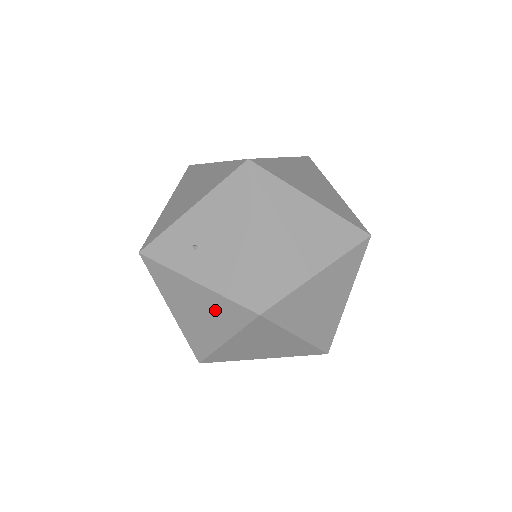
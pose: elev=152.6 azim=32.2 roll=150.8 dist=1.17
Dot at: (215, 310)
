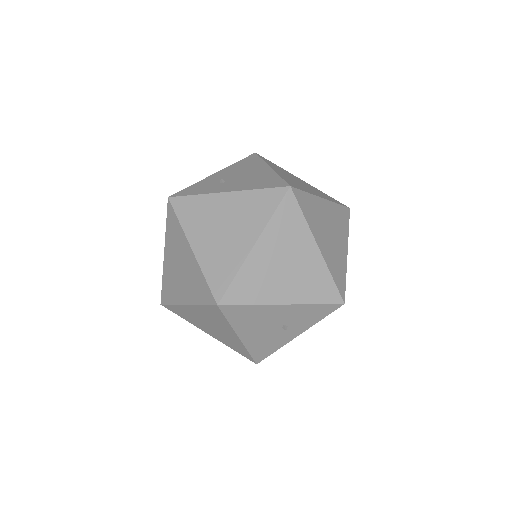
Dot at: (245, 211)
